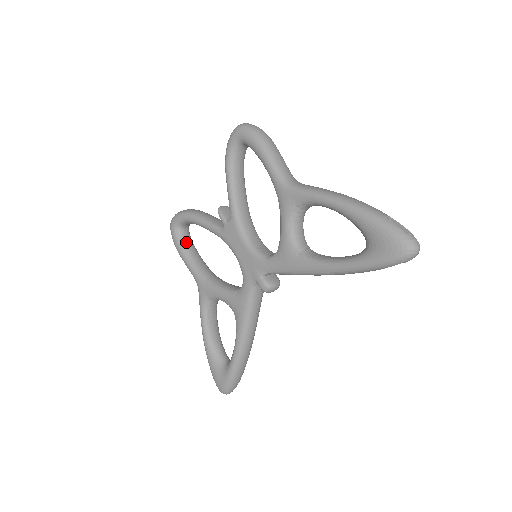
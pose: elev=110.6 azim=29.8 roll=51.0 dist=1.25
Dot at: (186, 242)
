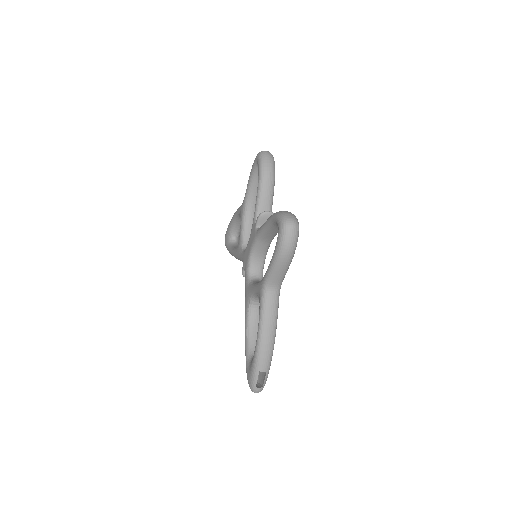
Dot at: occluded
